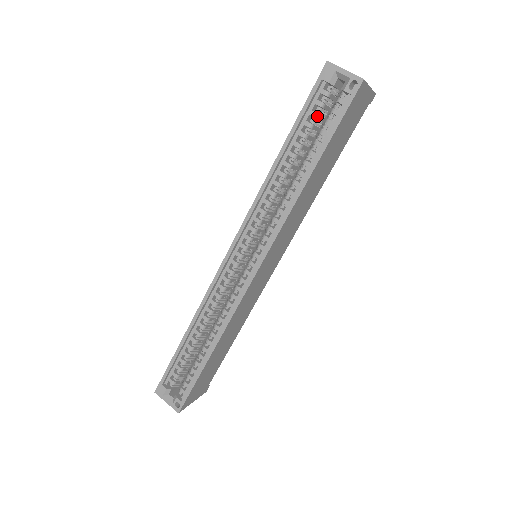
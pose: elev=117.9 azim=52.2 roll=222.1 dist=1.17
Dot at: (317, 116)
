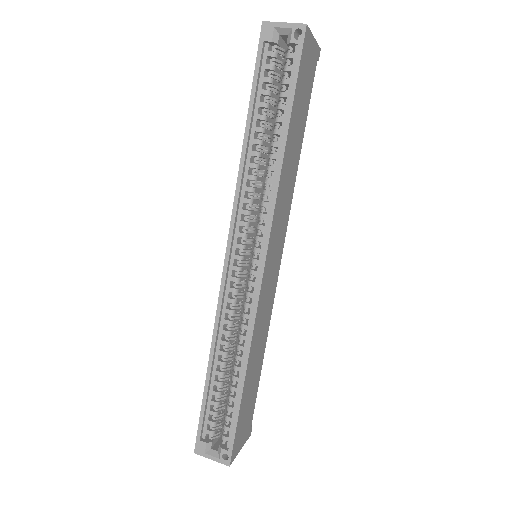
Dot at: (271, 81)
